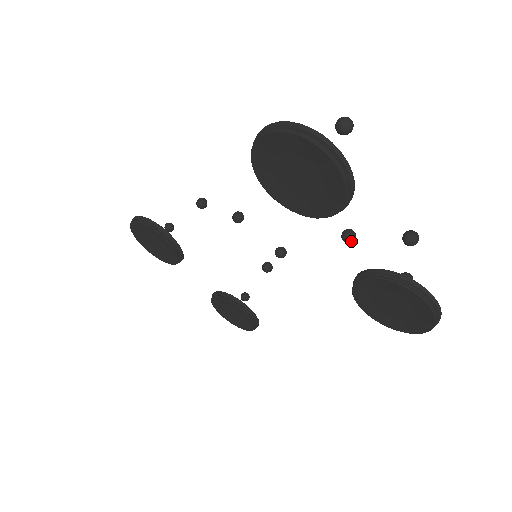
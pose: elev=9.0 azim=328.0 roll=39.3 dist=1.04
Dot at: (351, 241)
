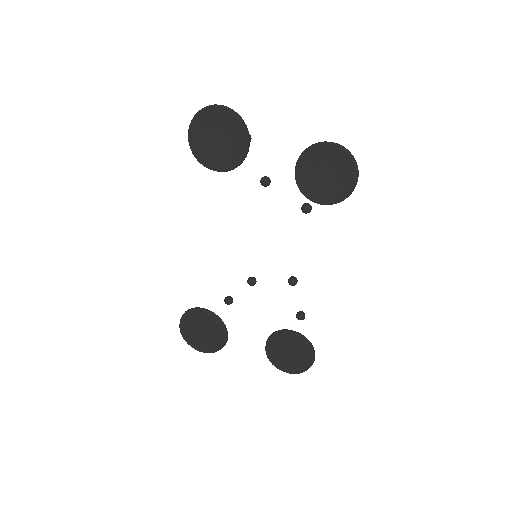
Dot at: (308, 208)
